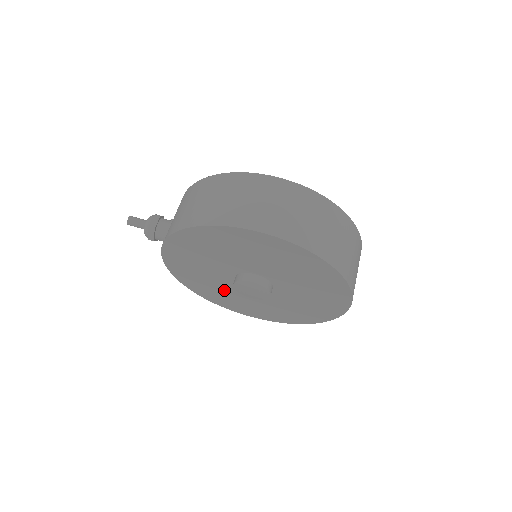
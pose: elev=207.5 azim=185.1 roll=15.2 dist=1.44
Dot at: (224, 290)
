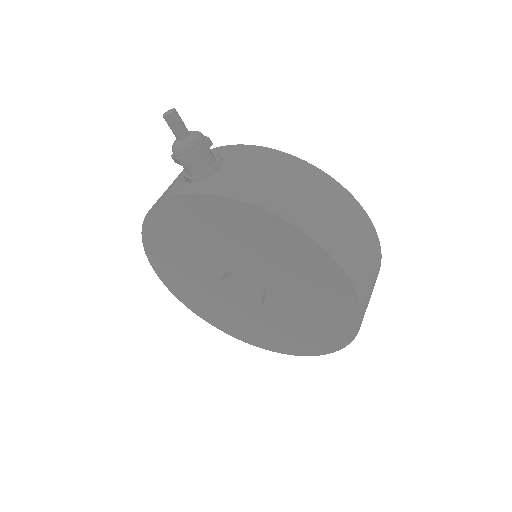
Dot at: (190, 261)
